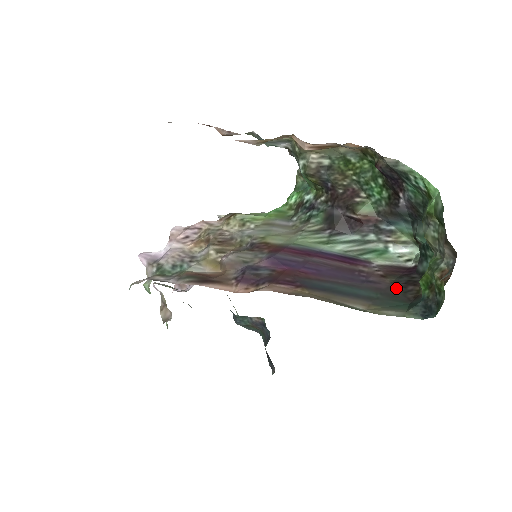
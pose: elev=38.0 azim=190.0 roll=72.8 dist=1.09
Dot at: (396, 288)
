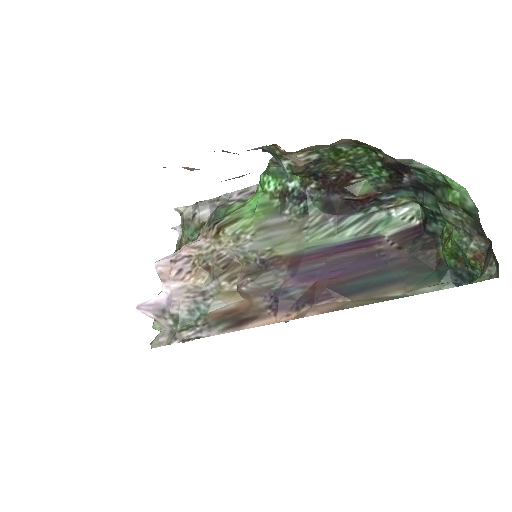
Dot at: (417, 257)
